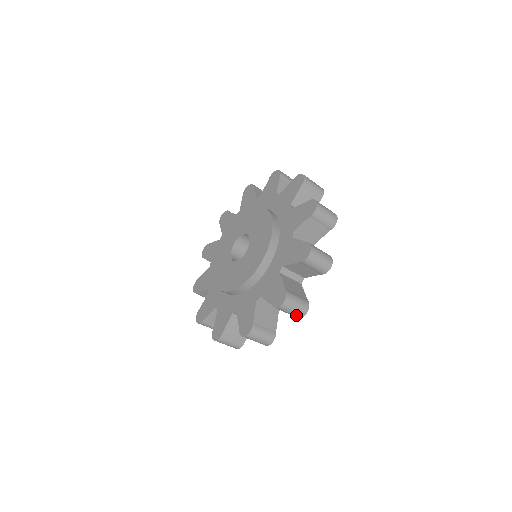
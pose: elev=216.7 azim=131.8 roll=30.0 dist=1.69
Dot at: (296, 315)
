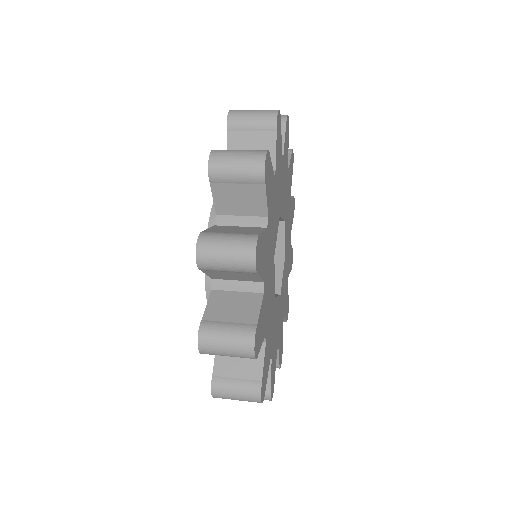
Dot at: occluded
